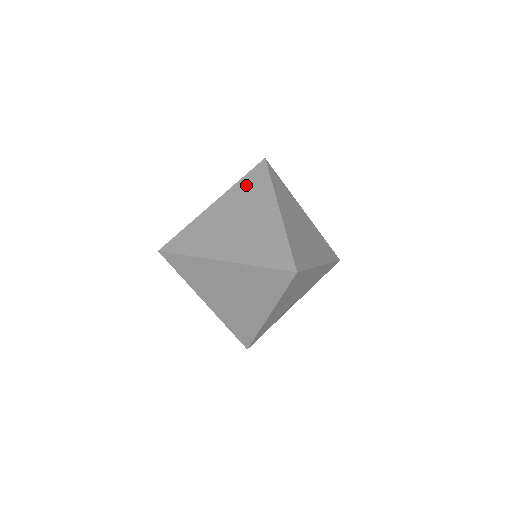
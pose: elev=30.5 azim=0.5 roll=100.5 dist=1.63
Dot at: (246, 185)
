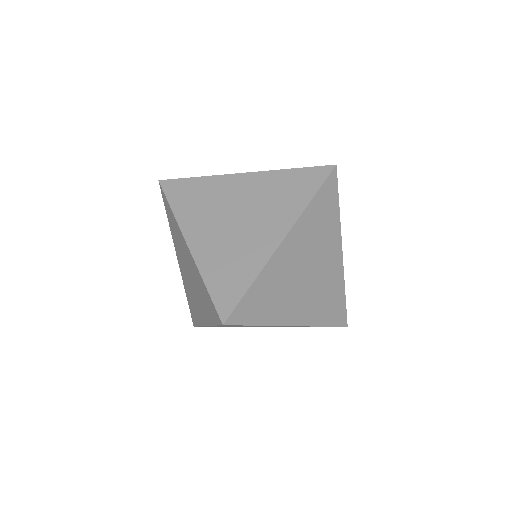
Dot at: (318, 212)
